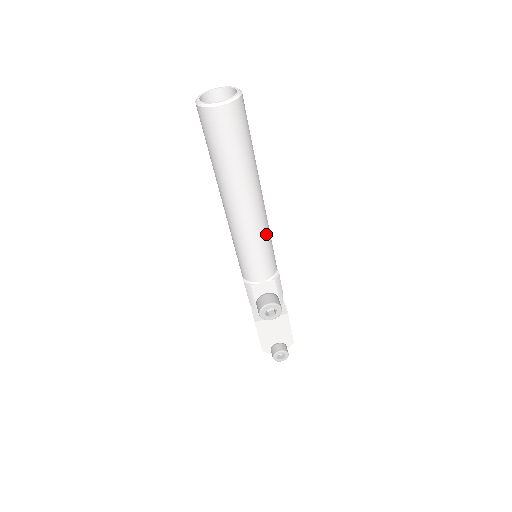
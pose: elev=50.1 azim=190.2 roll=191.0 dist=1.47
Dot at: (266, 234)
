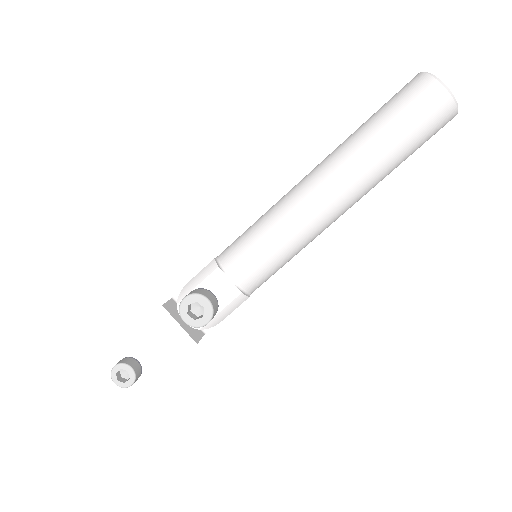
Dot at: (300, 243)
